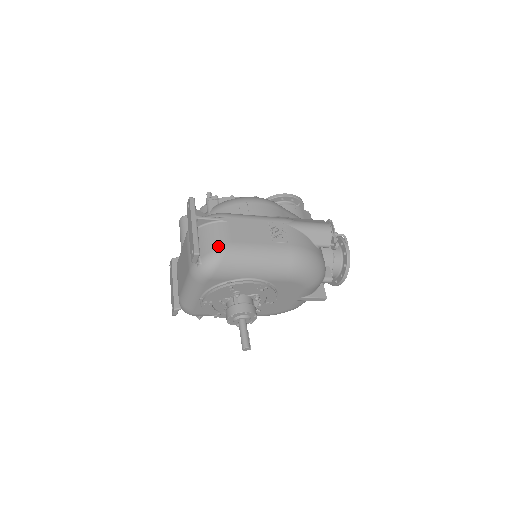
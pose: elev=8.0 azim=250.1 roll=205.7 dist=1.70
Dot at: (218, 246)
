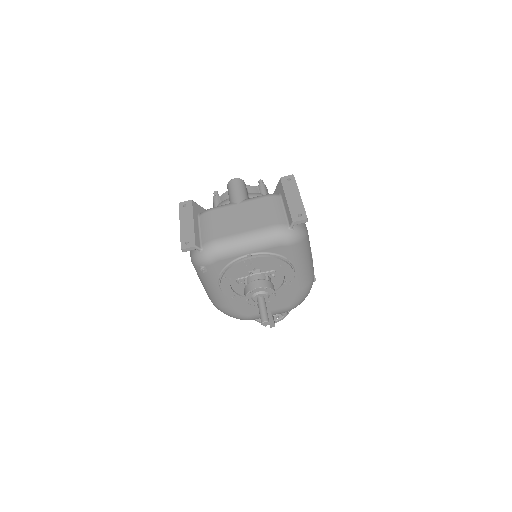
Dot at: (305, 227)
